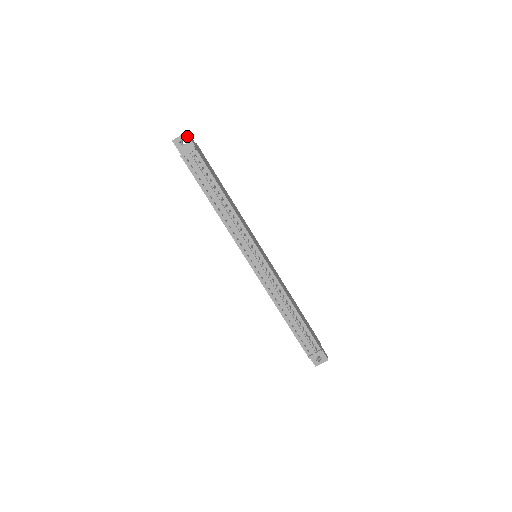
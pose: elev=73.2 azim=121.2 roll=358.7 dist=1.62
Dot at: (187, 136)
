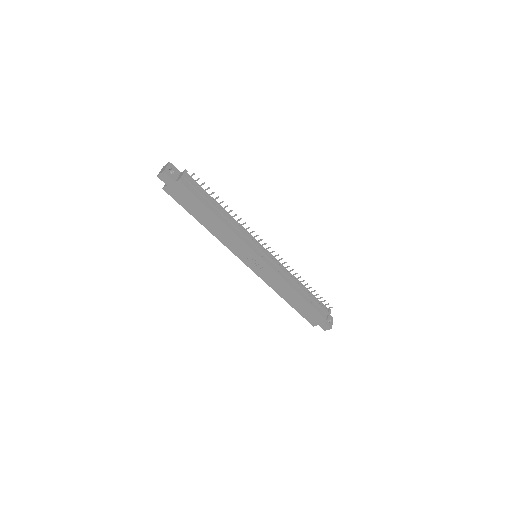
Dot at: (172, 165)
